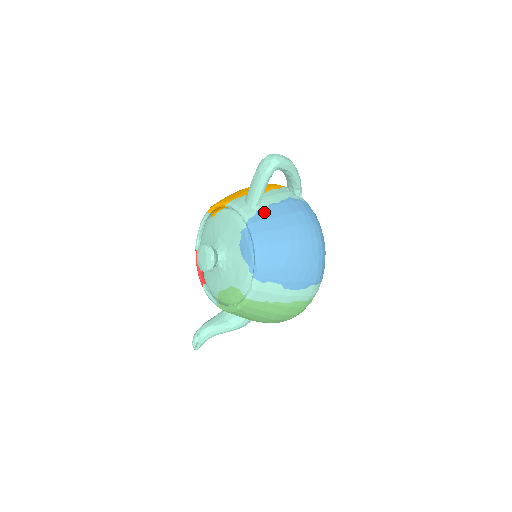
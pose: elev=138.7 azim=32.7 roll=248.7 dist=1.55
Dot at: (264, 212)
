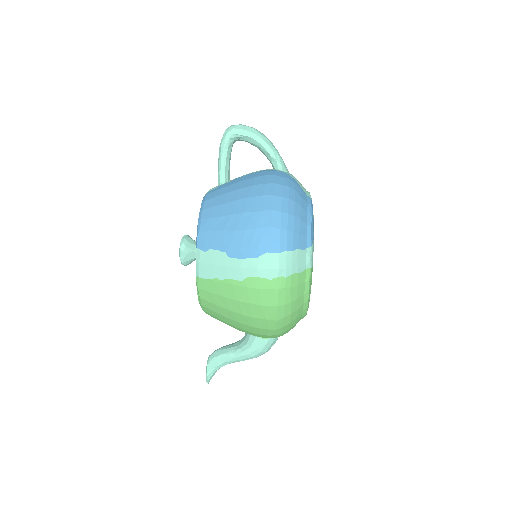
Dot at: (225, 184)
